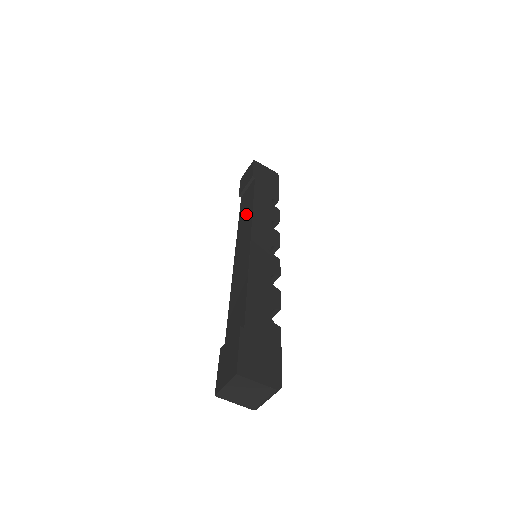
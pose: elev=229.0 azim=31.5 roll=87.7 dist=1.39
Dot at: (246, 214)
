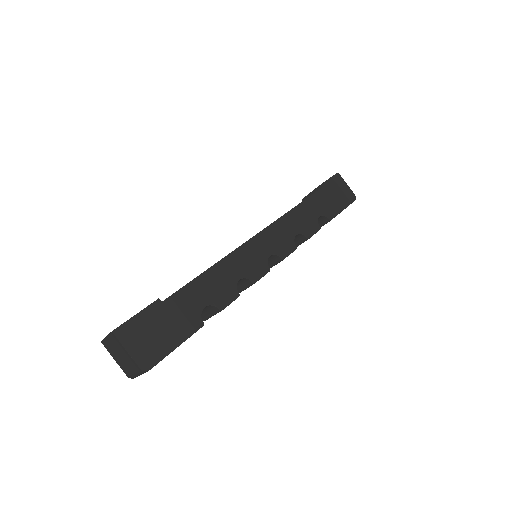
Dot at: occluded
